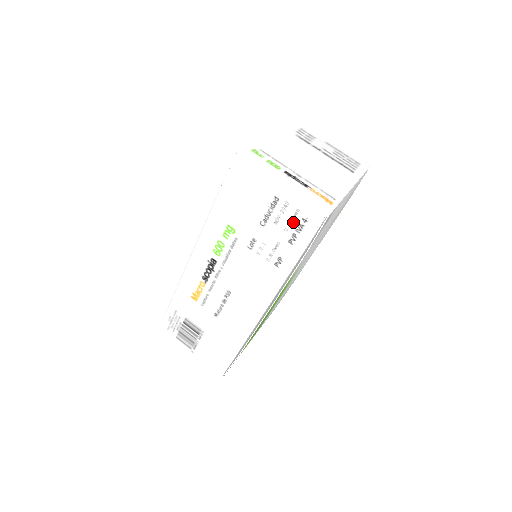
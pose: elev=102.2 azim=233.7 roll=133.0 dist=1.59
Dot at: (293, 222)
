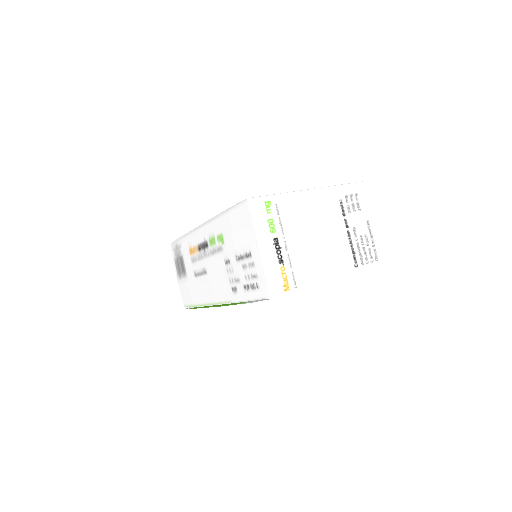
Dot at: (251, 279)
